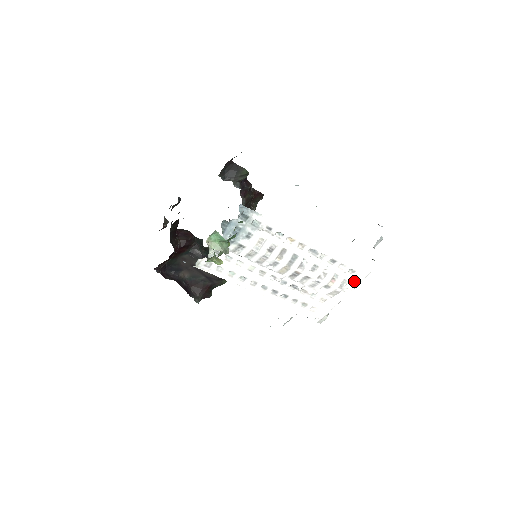
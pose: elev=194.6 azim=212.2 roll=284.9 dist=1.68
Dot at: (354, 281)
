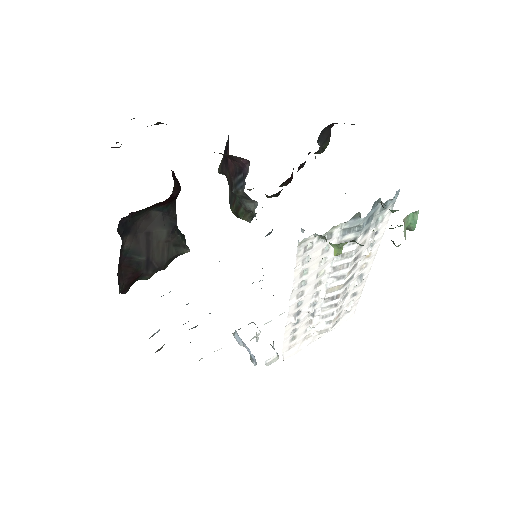
Dot at: (339, 322)
